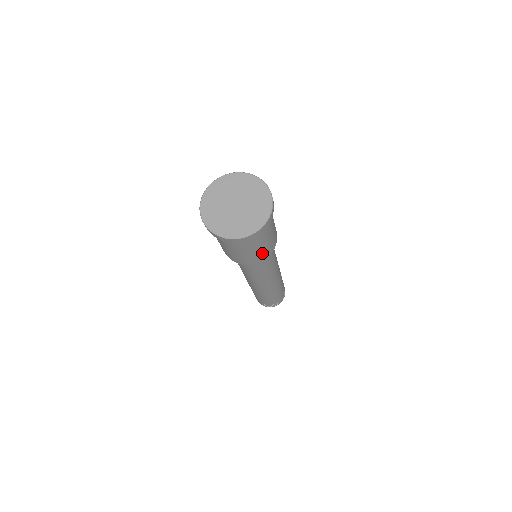
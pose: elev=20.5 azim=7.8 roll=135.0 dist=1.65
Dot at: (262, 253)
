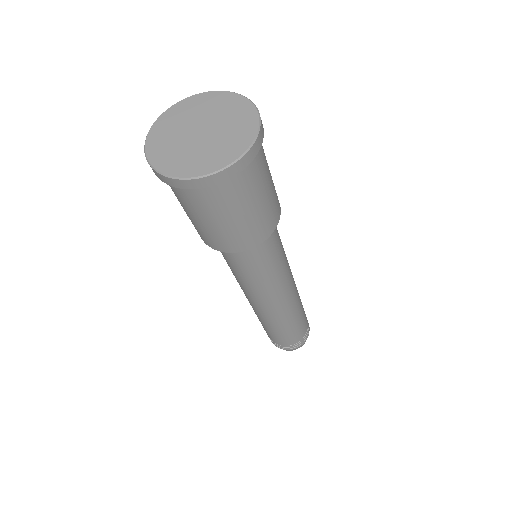
Dot at: (242, 233)
